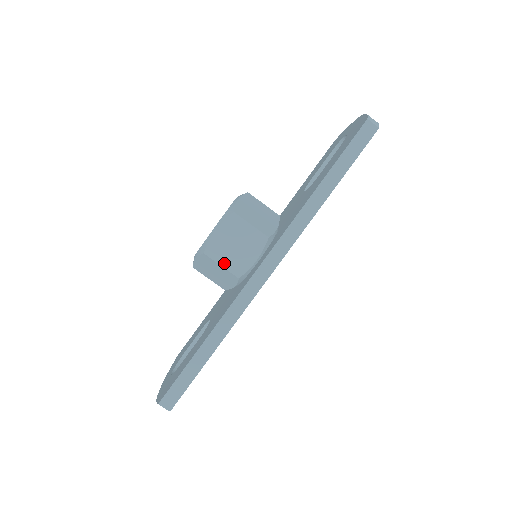
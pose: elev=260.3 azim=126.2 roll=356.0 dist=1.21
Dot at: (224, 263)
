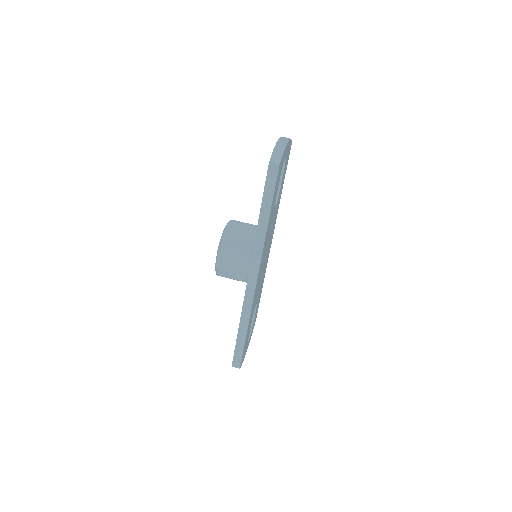
Dot at: (232, 277)
